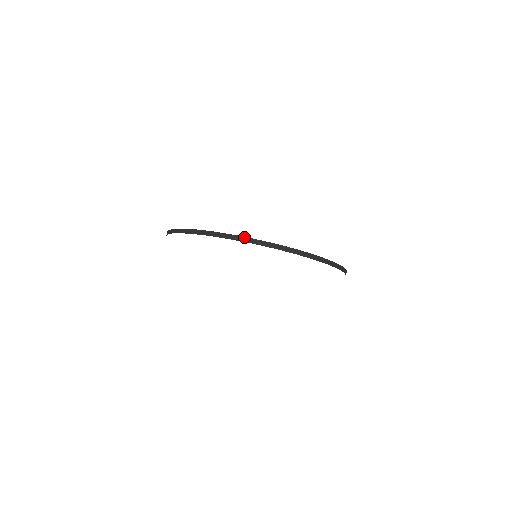
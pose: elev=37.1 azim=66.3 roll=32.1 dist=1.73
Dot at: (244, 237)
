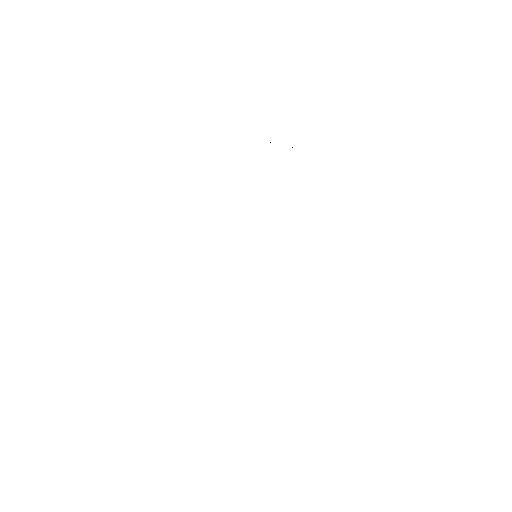
Dot at: occluded
